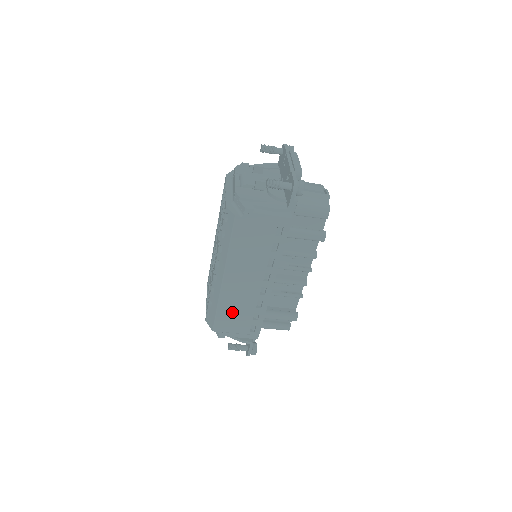
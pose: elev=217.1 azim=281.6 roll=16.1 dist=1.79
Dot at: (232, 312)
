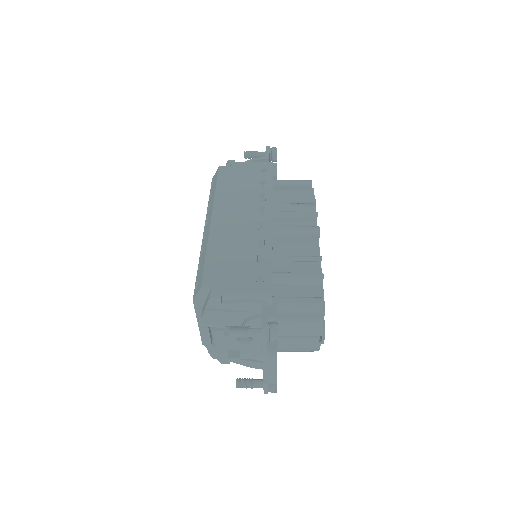
Dot at: occluded
